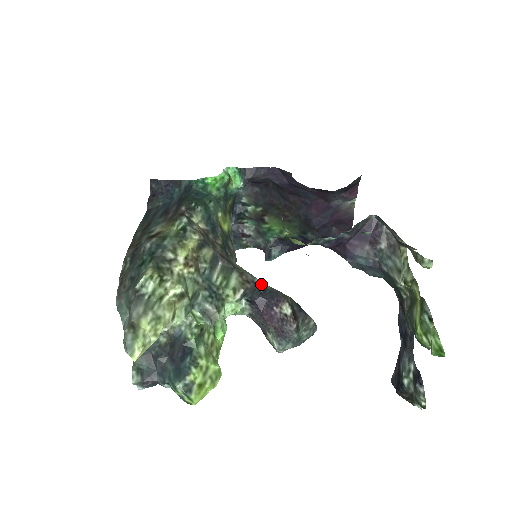
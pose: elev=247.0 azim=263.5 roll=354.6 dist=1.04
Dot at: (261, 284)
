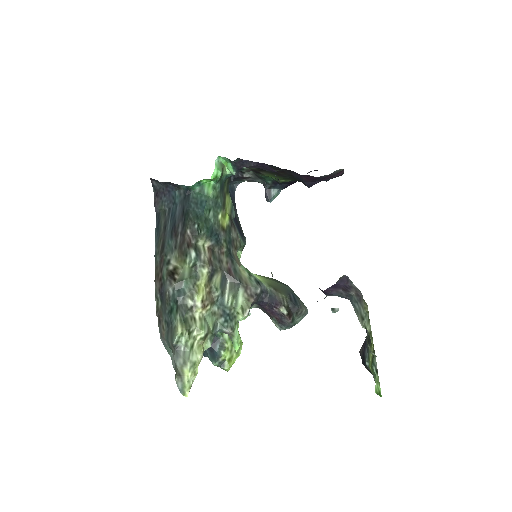
Dot at: (262, 290)
